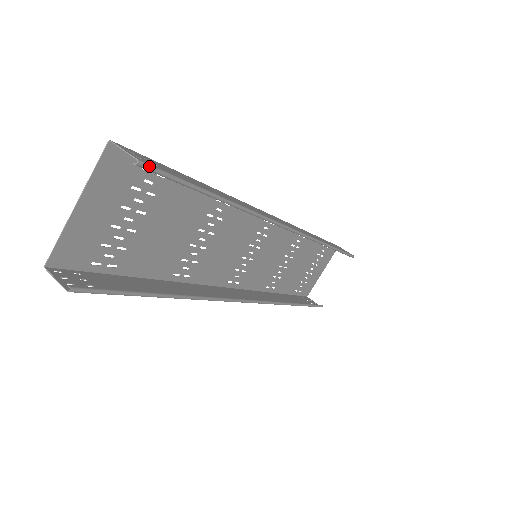
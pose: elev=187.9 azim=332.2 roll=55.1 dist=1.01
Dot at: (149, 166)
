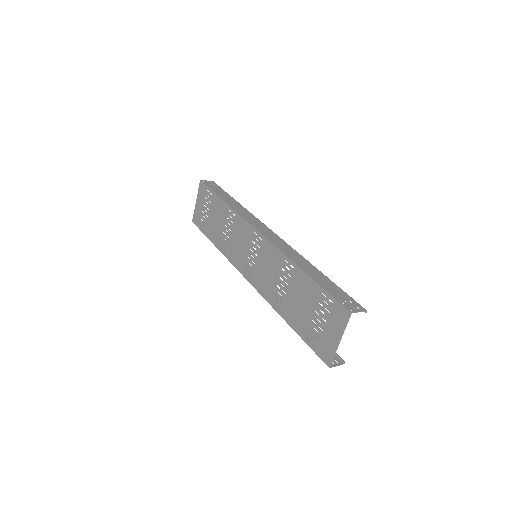
Dot at: (362, 307)
